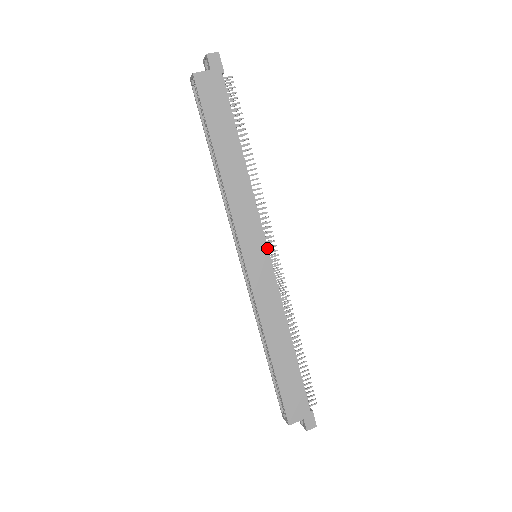
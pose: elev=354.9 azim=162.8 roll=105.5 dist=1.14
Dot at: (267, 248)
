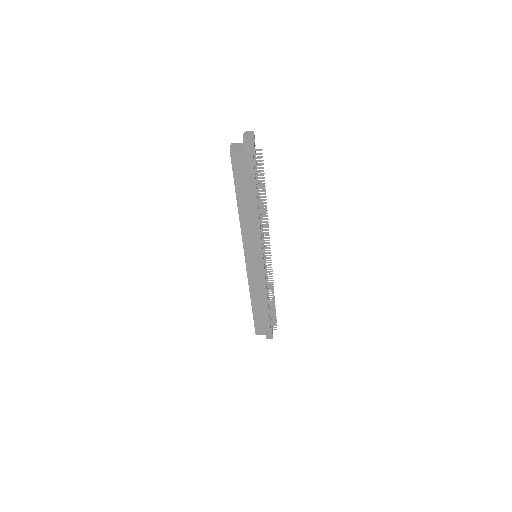
Dot at: (263, 257)
